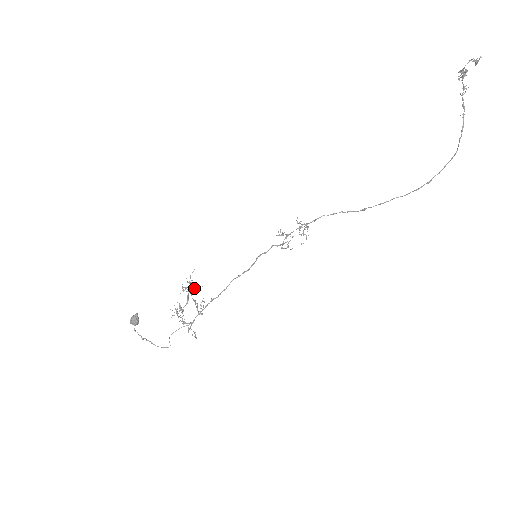
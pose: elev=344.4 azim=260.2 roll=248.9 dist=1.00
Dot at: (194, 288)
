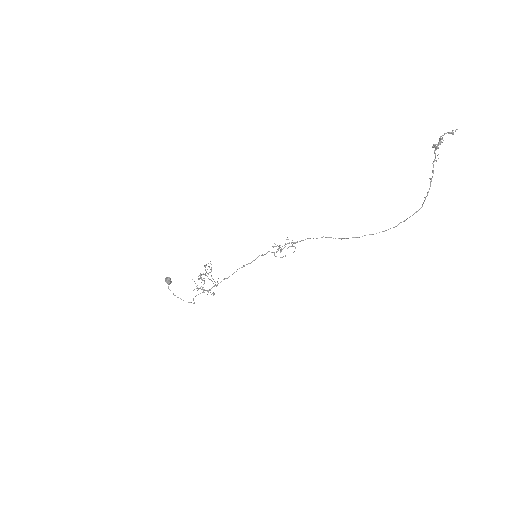
Dot at: (209, 272)
